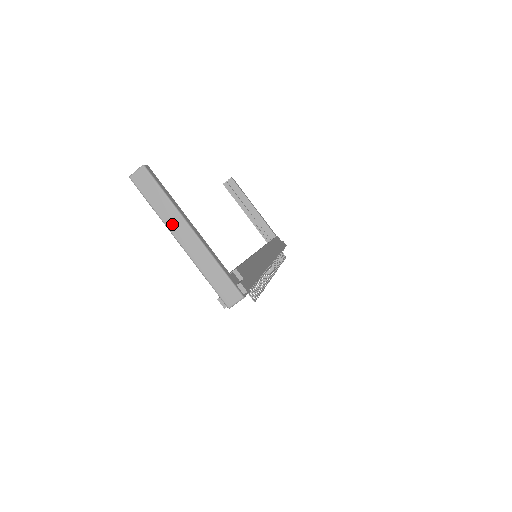
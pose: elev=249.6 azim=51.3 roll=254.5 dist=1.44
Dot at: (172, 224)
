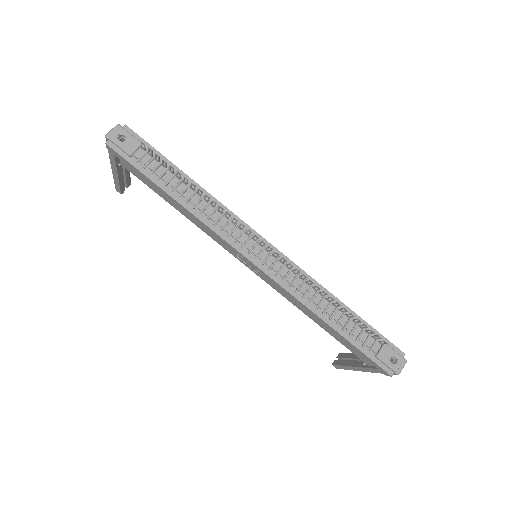
Dot at: occluded
